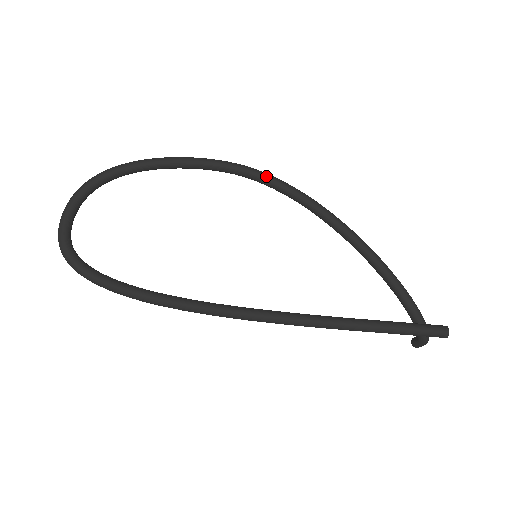
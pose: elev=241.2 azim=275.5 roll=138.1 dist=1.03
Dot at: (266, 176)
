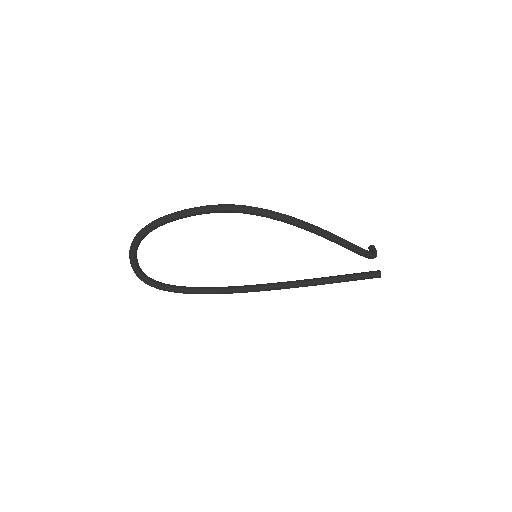
Dot at: (248, 212)
